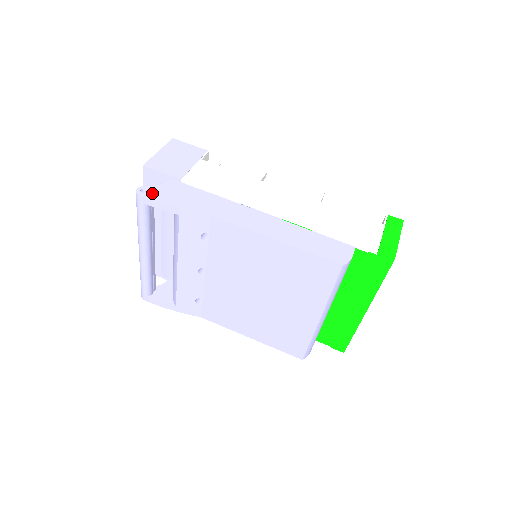
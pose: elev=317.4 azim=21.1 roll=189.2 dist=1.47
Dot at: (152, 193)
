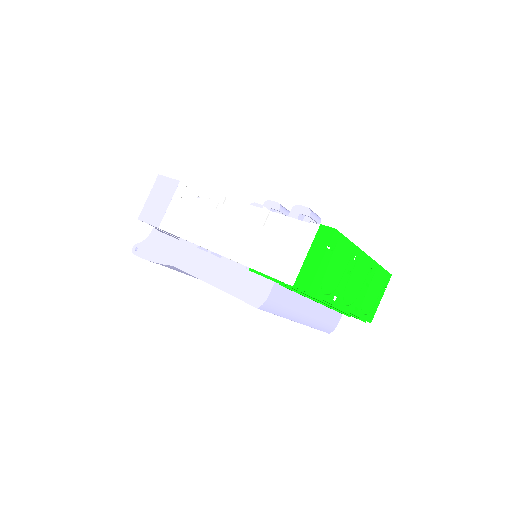
Dot at: (141, 250)
